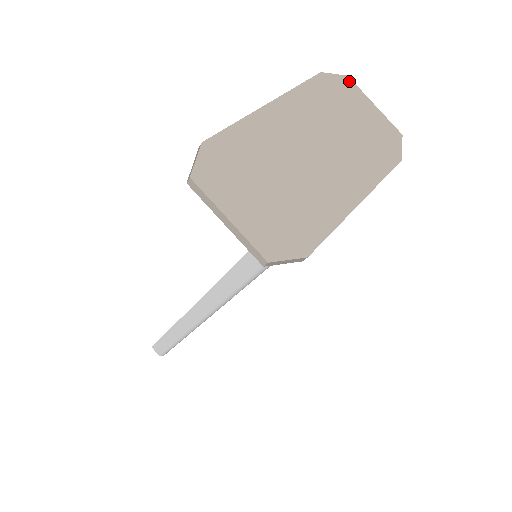
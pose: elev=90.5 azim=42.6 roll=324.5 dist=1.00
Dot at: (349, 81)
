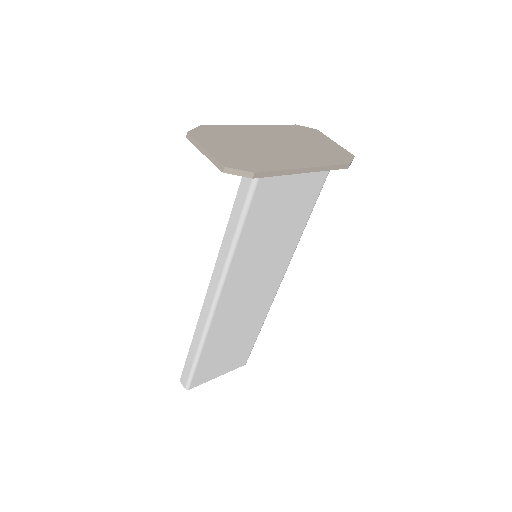
Dot at: (318, 131)
